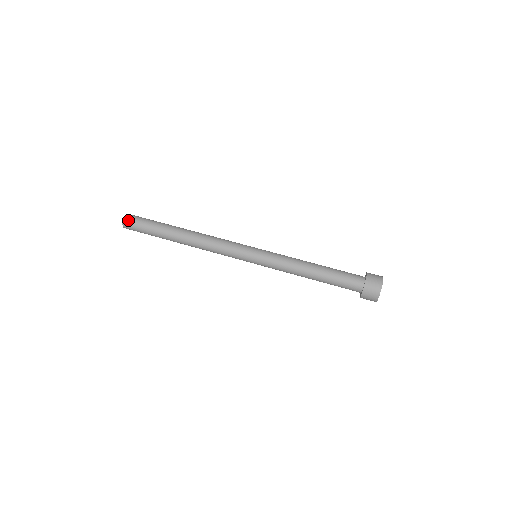
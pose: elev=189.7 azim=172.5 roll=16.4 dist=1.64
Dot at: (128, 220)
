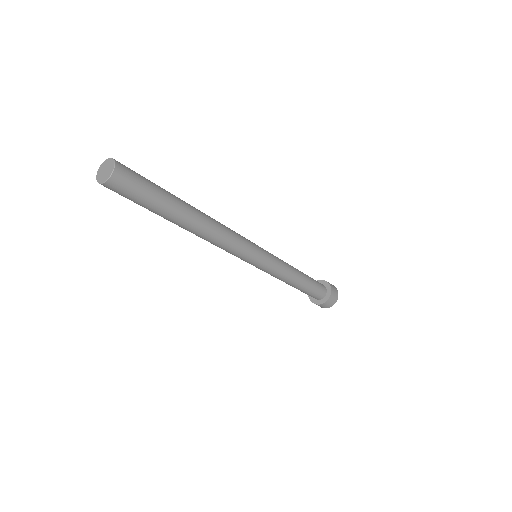
Dot at: (119, 181)
